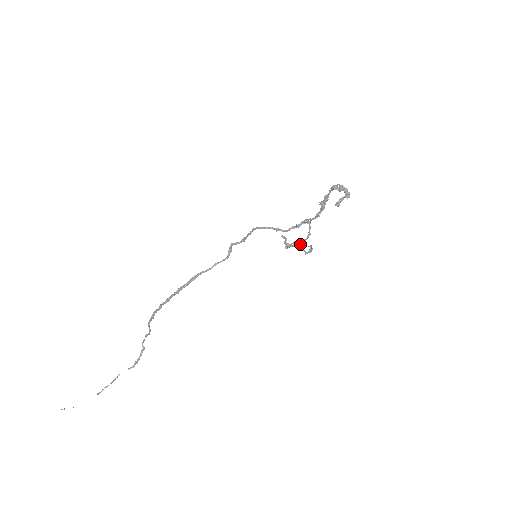
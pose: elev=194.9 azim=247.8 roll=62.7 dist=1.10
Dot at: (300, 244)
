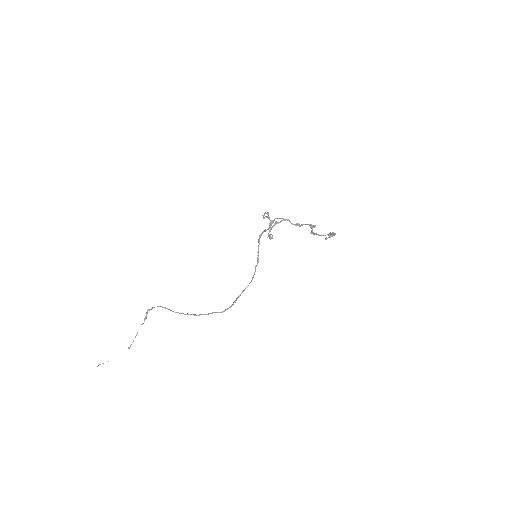
Dot at: (270, 224)
